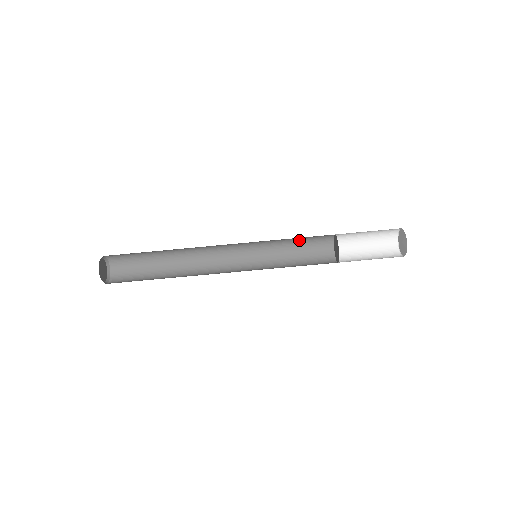
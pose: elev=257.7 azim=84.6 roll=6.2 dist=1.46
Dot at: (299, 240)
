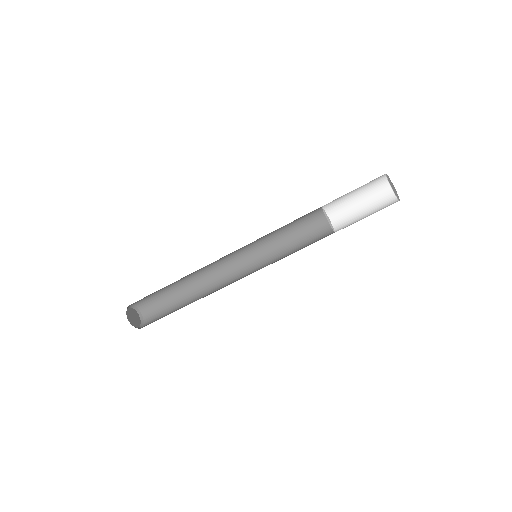
Dot at: (296, 232)
